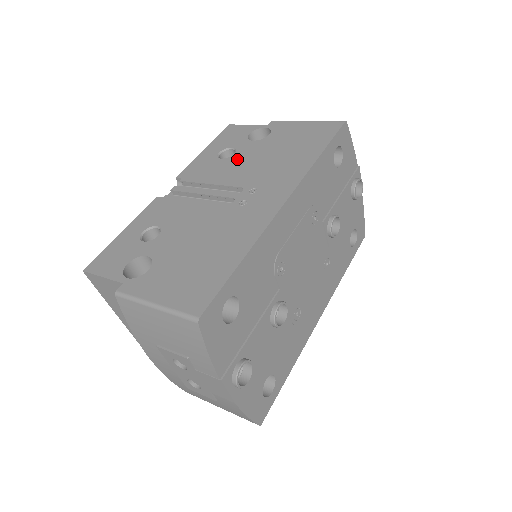
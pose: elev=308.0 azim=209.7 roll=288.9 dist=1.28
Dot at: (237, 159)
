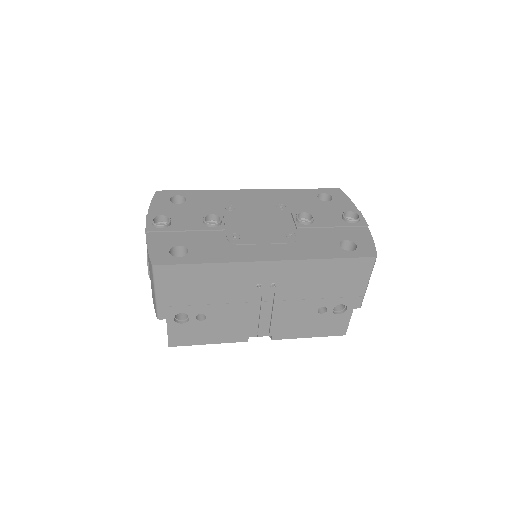
Dot at: occluded
